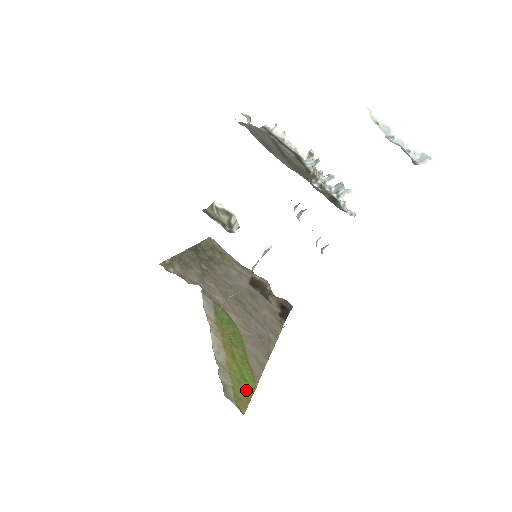
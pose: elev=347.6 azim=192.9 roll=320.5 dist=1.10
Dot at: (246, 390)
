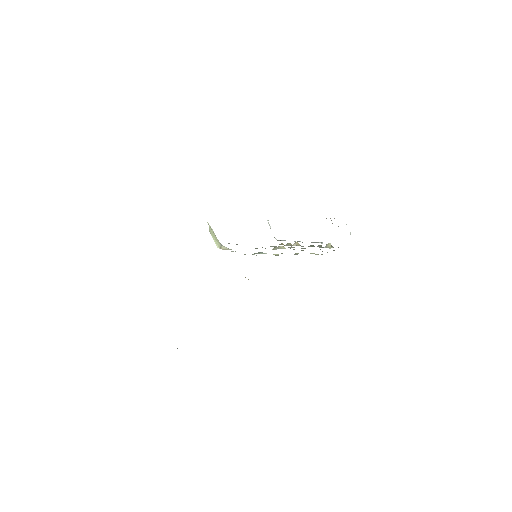
Dot at: occluded
